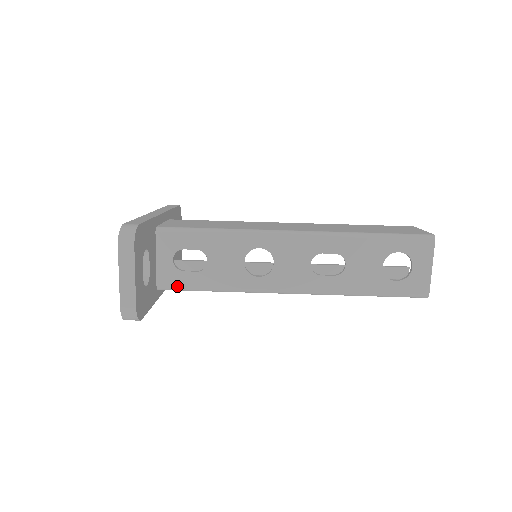
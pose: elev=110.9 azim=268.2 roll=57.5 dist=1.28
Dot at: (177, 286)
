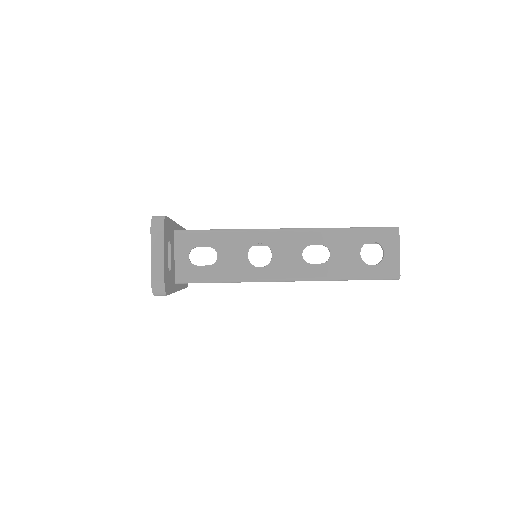
Dot at: (192, 279)
